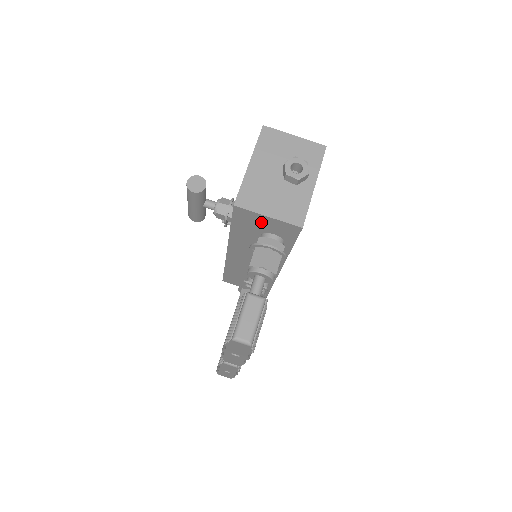
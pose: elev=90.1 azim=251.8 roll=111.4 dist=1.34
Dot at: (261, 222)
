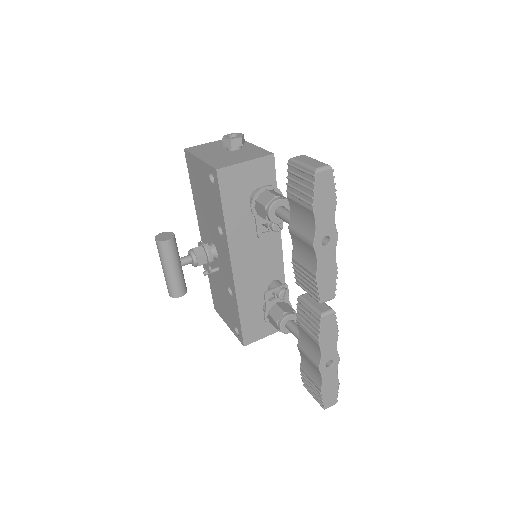
Dot at: (243, 177)
